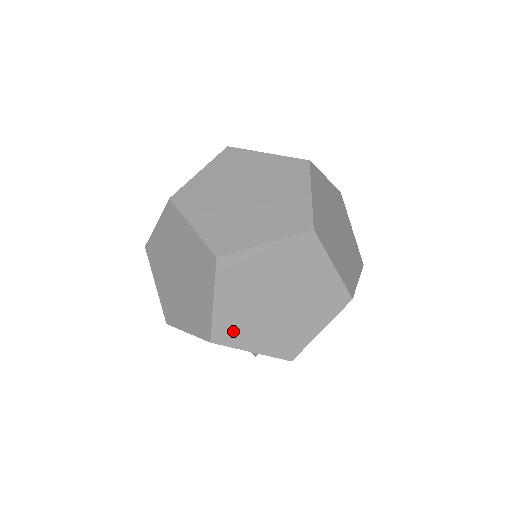
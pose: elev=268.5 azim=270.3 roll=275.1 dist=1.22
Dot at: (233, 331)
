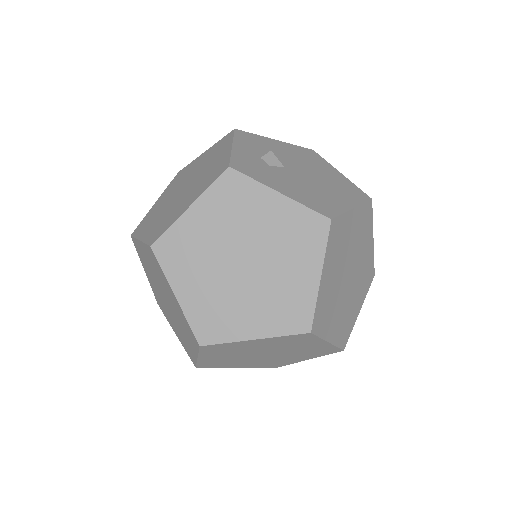
Dot at: (218, 364)
